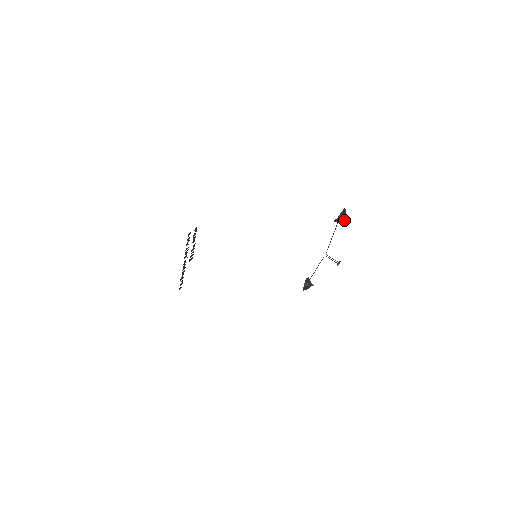
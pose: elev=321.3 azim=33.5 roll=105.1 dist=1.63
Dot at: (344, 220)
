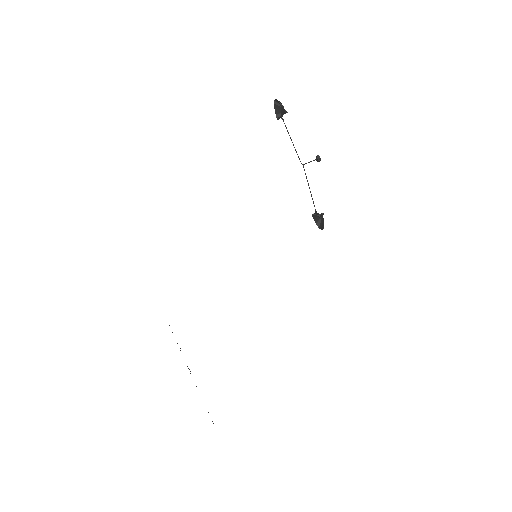
Dot at: (284, 110)
